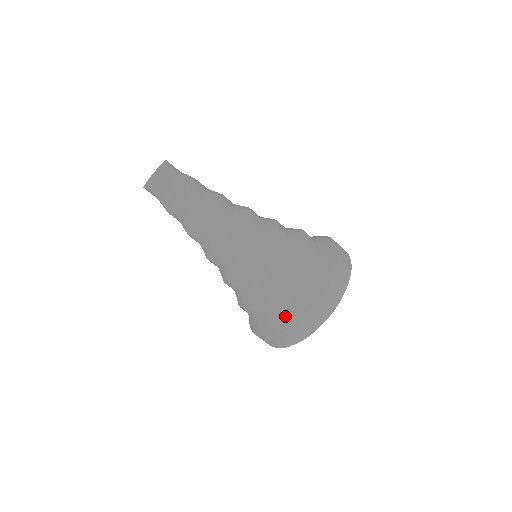
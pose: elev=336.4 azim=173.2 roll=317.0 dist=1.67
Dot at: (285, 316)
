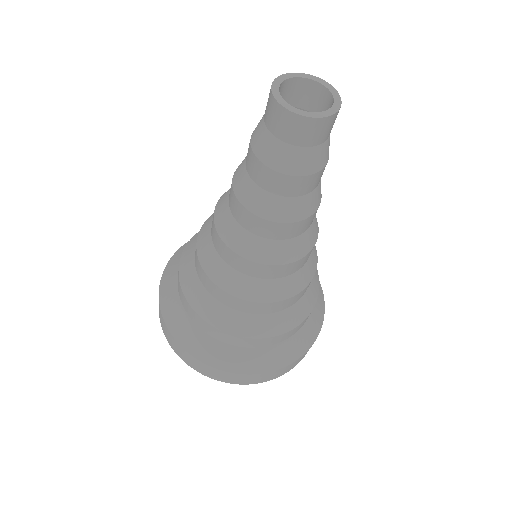
Dot at: (244, 359)
